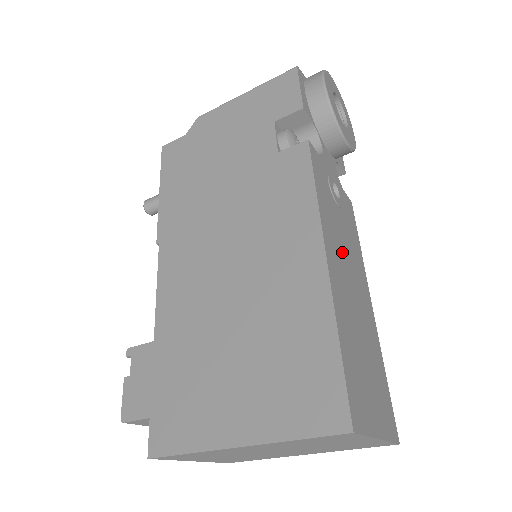
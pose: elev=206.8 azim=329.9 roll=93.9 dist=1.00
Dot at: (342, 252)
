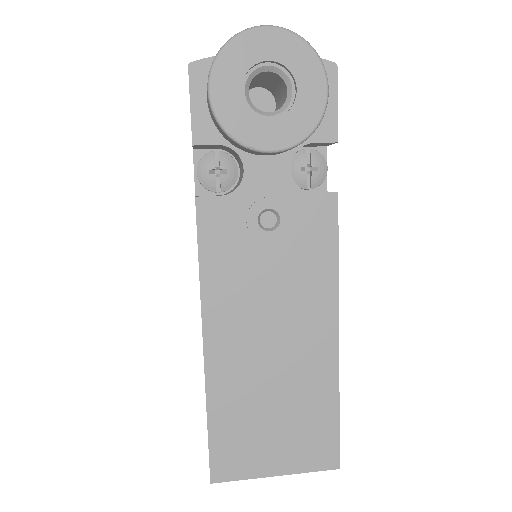
Dot at: (256, 311)
